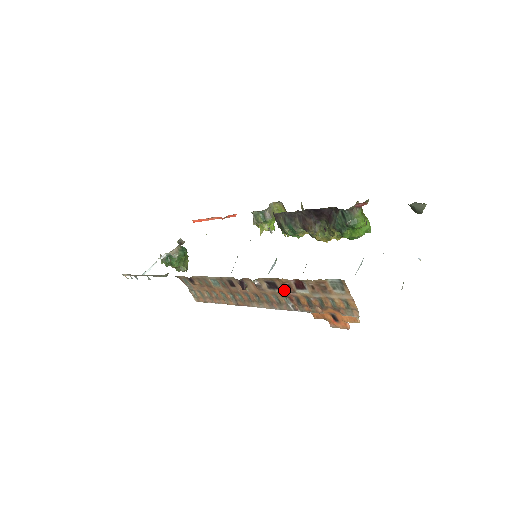
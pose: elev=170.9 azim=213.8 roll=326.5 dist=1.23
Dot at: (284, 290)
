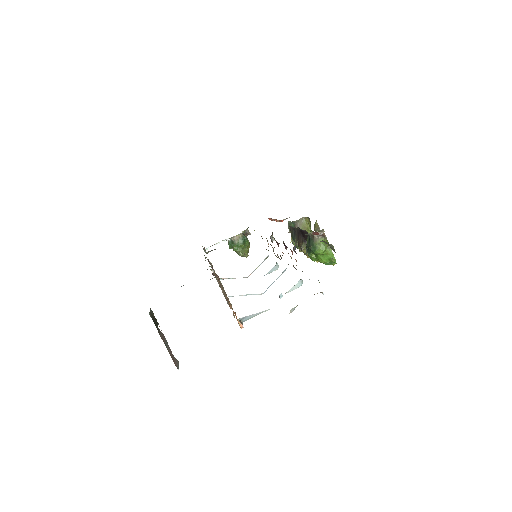
Dot at: occluded
